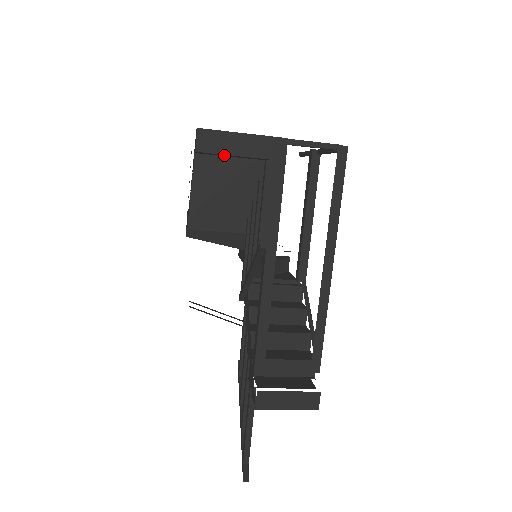
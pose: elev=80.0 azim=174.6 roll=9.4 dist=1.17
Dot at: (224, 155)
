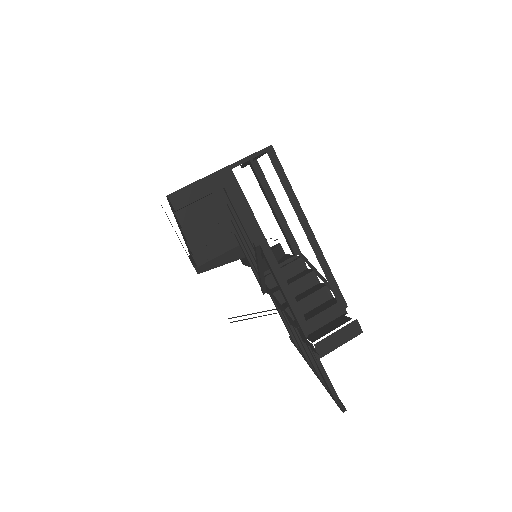
Dot at: occluded
